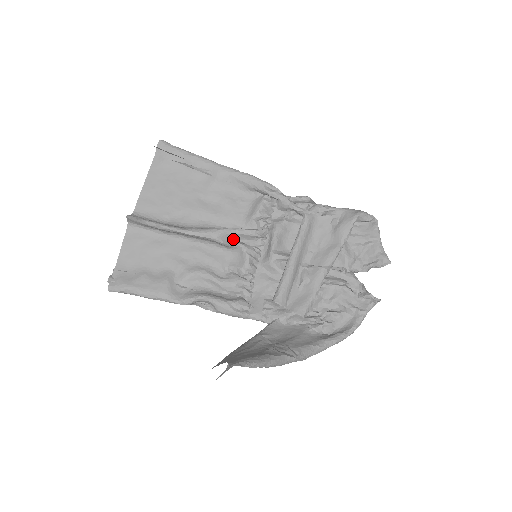
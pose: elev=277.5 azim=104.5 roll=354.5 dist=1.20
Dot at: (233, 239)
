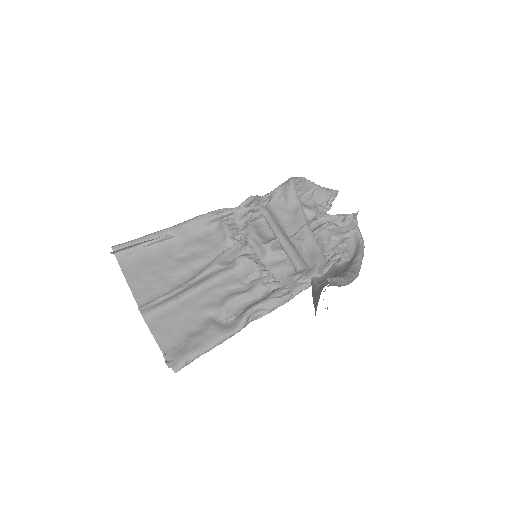
Dot at: (230, 260)
